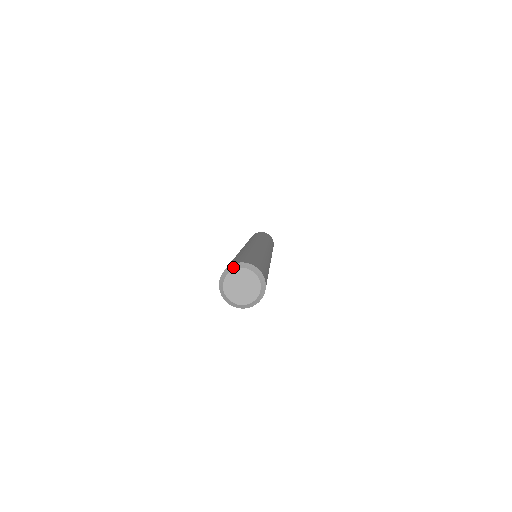
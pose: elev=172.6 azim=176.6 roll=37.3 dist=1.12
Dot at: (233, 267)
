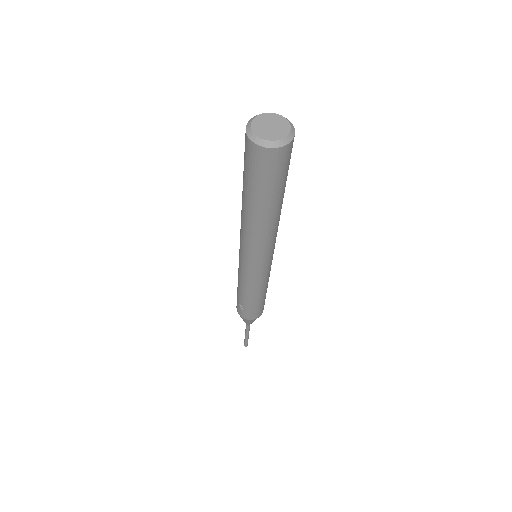
Dot at: (264, 113)
